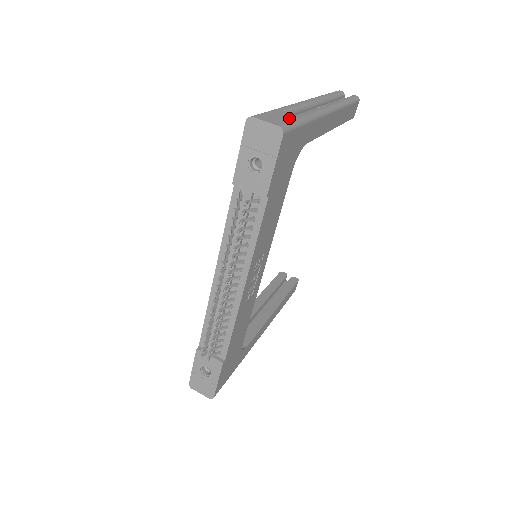
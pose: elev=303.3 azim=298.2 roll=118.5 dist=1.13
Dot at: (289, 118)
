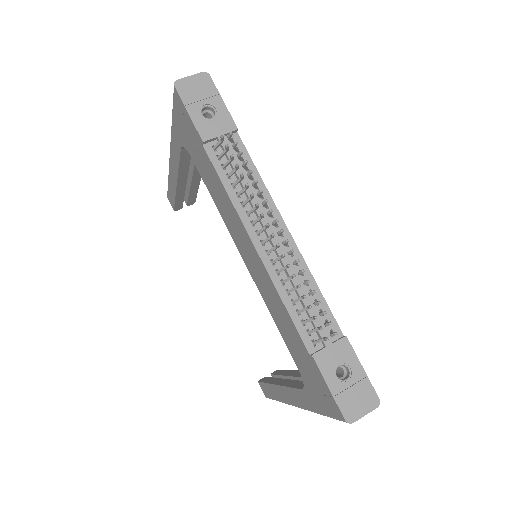
Dot at: occluded
